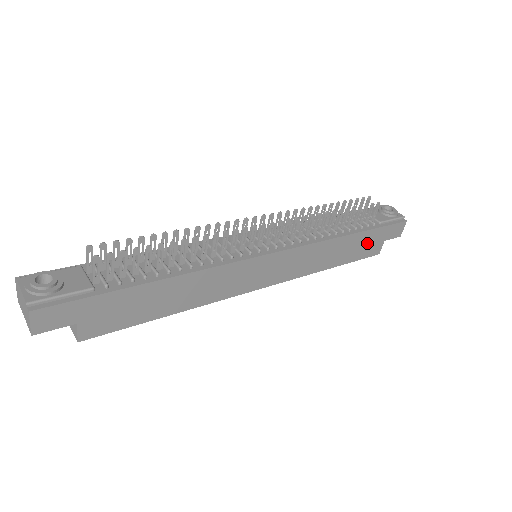
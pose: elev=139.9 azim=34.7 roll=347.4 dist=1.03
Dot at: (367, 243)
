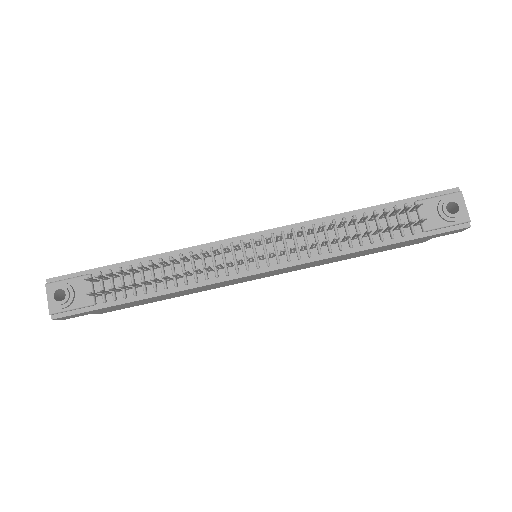
Dot at: (401, 244)
